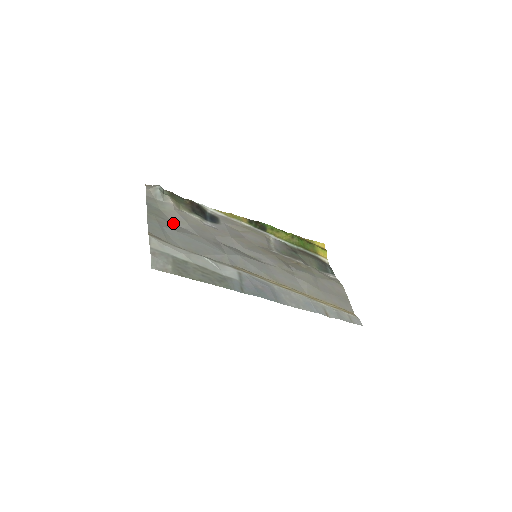
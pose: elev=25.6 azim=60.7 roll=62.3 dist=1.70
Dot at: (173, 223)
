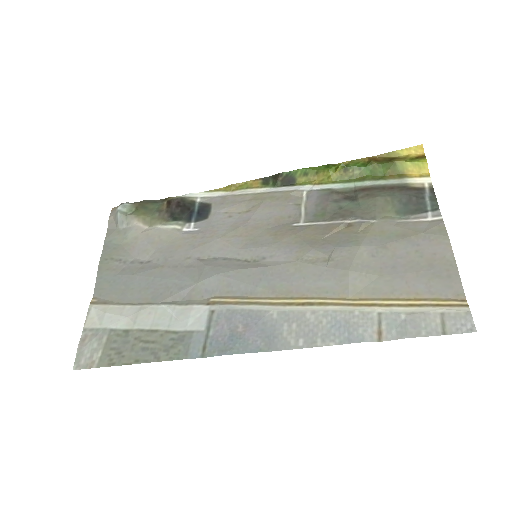
Dot at: (133, 260)
